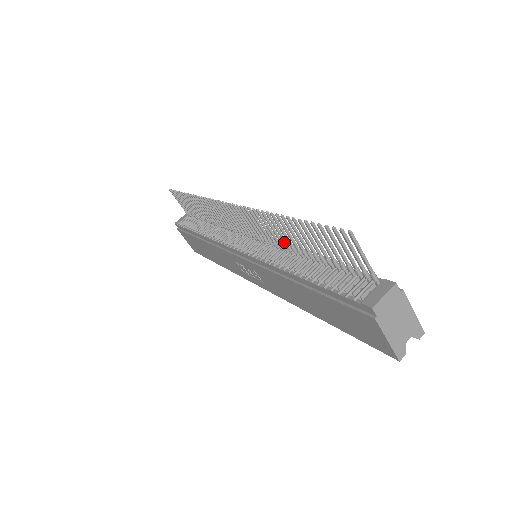
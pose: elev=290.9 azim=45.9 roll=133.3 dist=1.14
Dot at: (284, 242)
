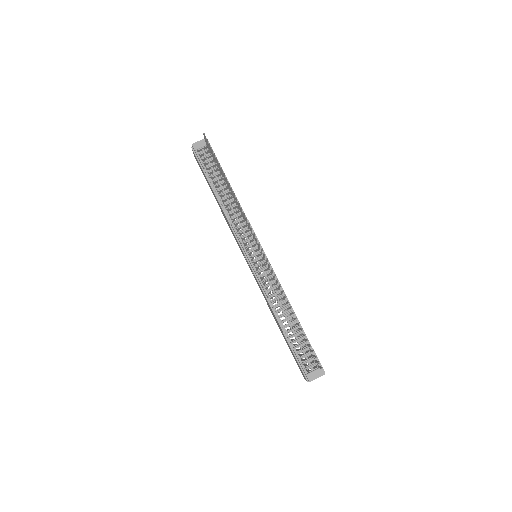
Dot at: (283, 298)
